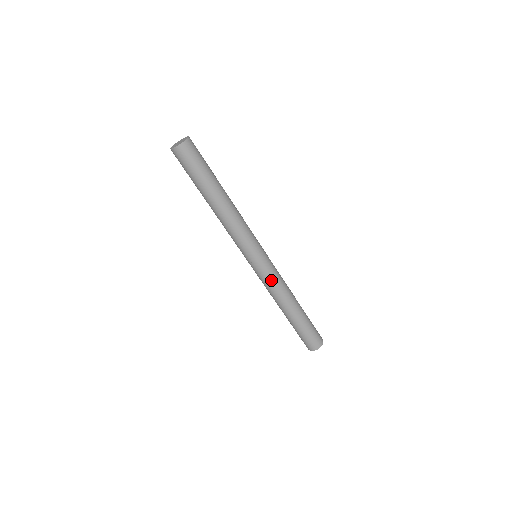
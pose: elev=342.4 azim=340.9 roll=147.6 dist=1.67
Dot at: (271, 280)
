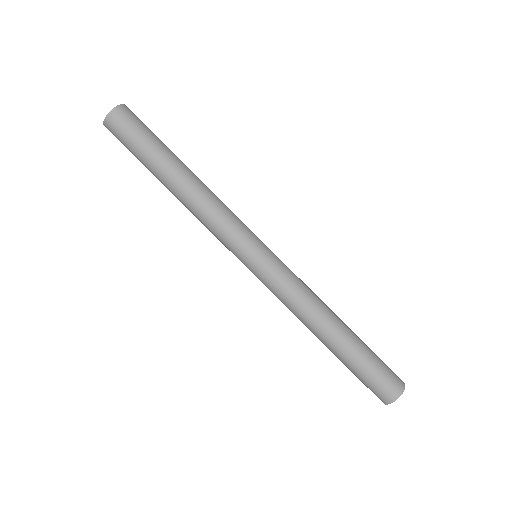
Dot at: (275, 294)
